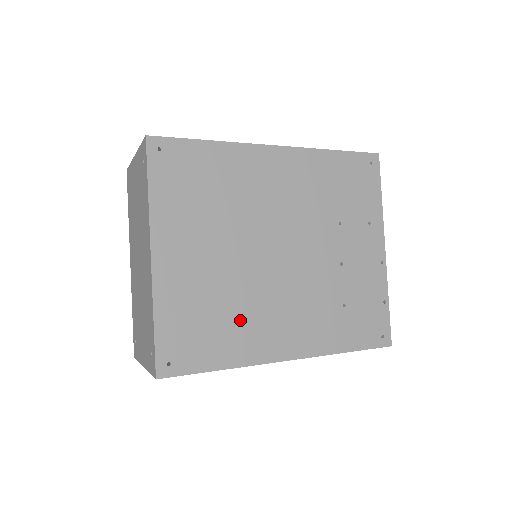
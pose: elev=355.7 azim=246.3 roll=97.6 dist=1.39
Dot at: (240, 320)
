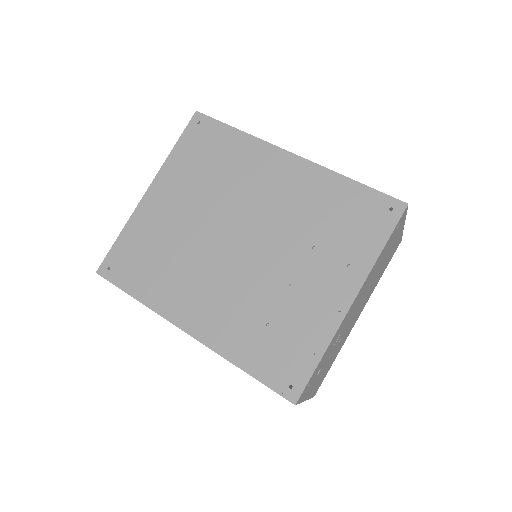
Dot at: (172, 272)
